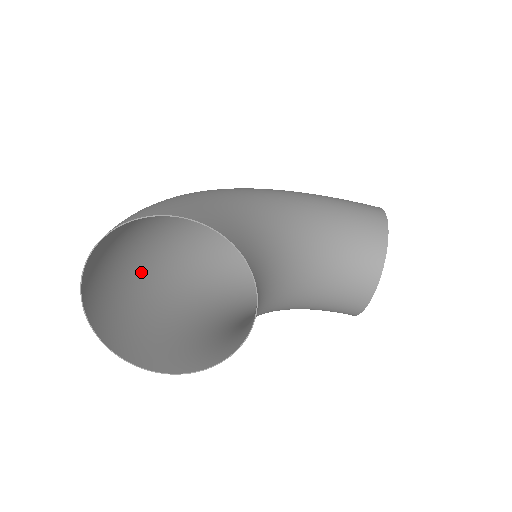
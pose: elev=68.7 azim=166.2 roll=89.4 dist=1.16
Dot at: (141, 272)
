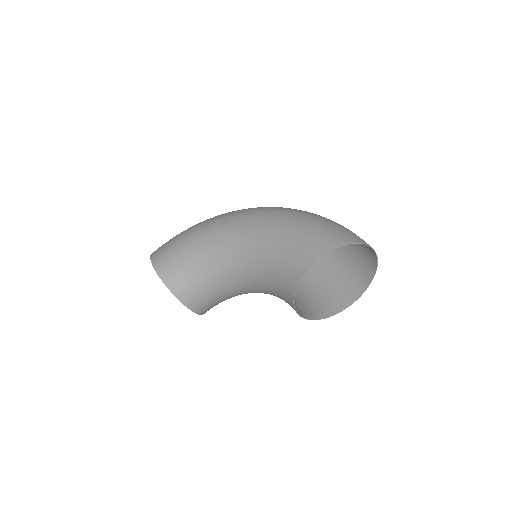
Dot at: occluded
